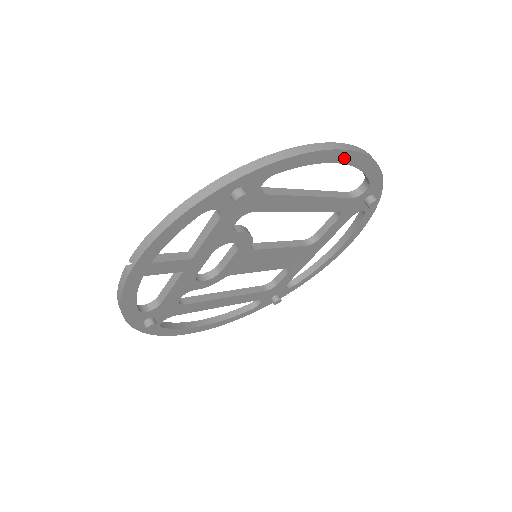
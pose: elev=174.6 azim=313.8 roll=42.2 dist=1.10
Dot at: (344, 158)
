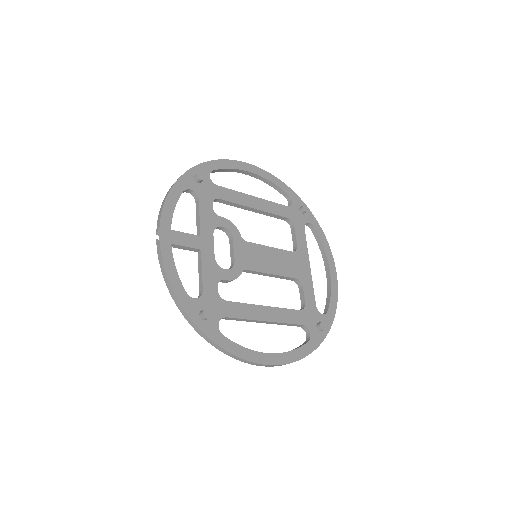
Dot at: (250, 169)
